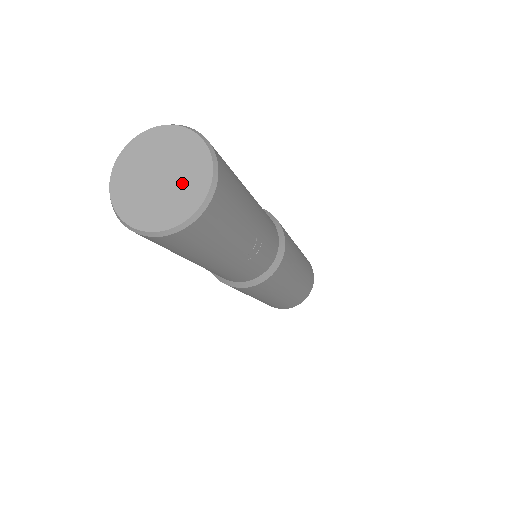
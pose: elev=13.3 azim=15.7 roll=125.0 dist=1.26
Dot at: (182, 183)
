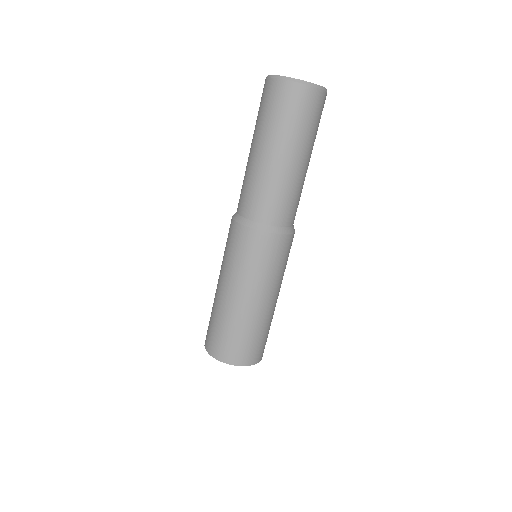
Dot at: occluded
